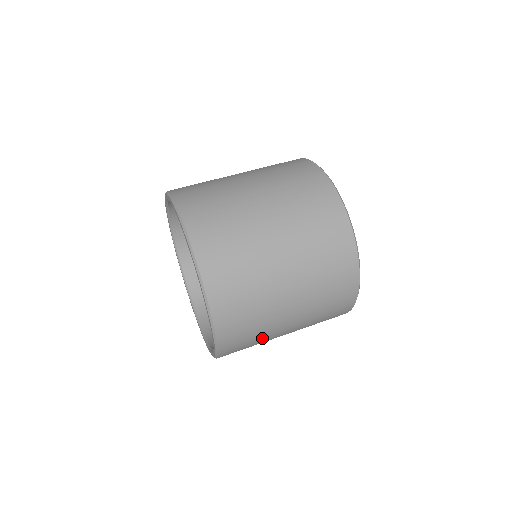
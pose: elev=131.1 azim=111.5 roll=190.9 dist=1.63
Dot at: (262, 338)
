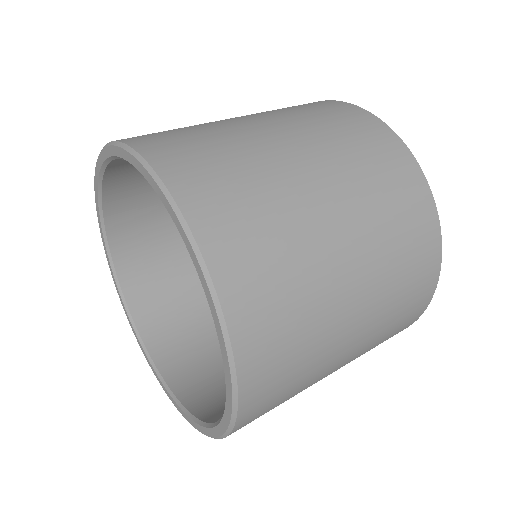
Dot at: (313, 345)
